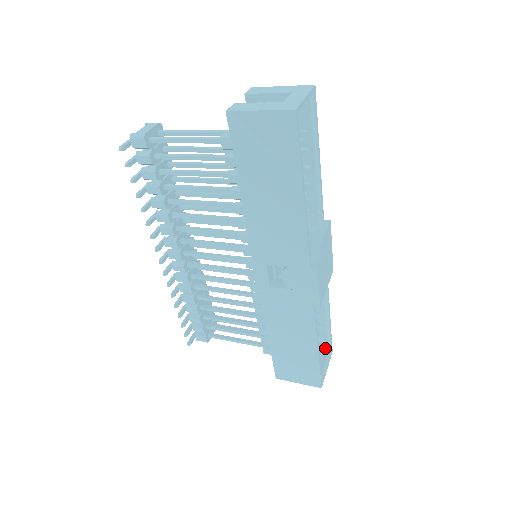
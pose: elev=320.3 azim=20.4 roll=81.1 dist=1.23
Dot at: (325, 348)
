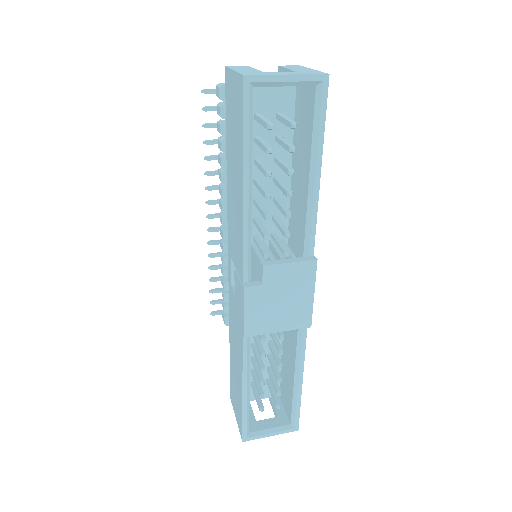
Dot at: (290, 417)
